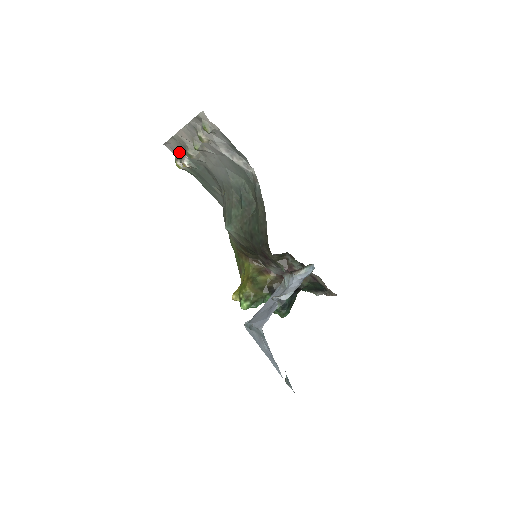
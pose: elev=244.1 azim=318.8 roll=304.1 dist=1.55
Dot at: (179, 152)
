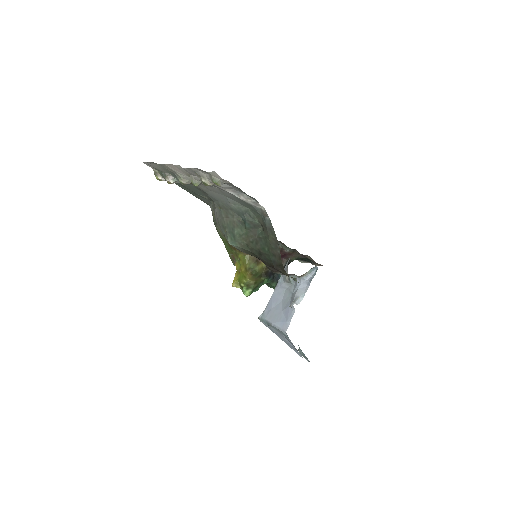
Dot at: (161, 170)
